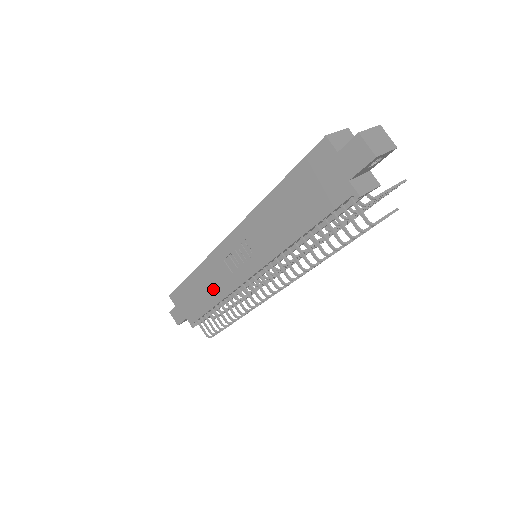
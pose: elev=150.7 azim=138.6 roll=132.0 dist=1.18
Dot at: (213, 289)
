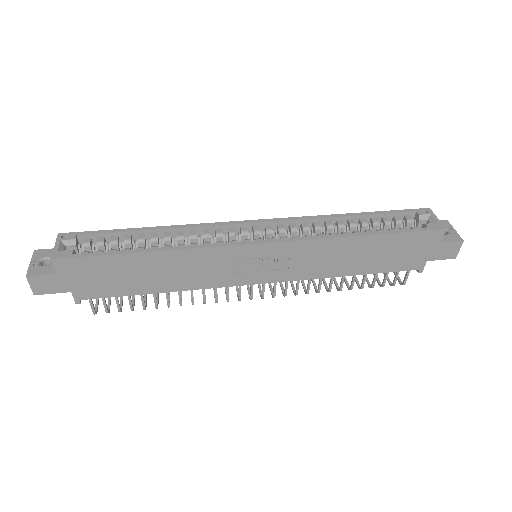
Dot at: (178, 278)
